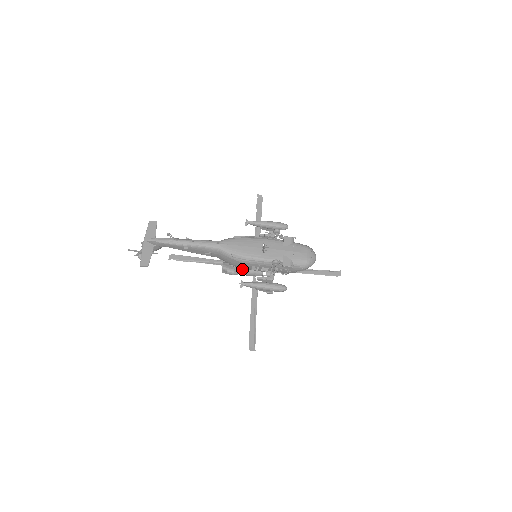
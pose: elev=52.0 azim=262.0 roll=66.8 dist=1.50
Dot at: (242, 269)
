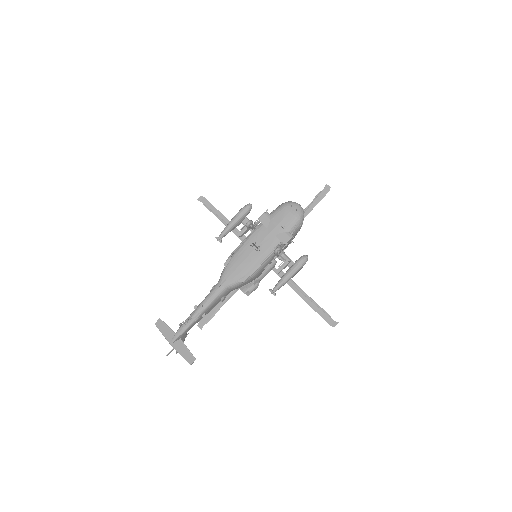
Dot at: (258, 277)
